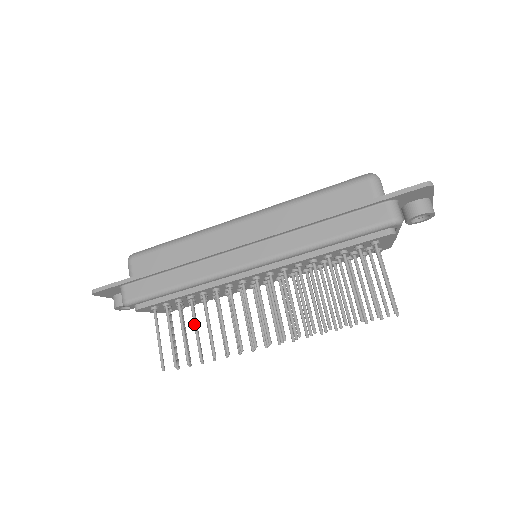
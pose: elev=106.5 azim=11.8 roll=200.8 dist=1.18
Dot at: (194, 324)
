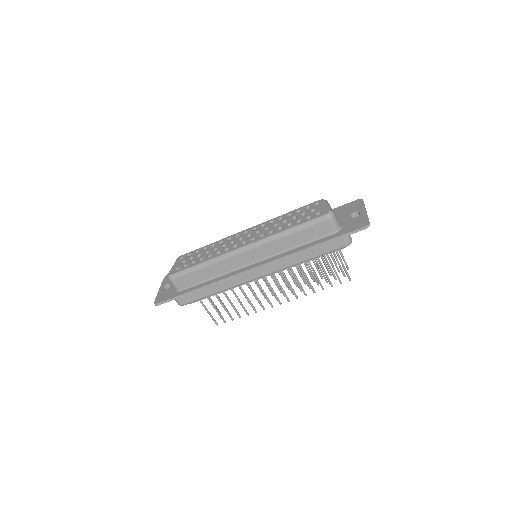
Dot at: (230, 303)
